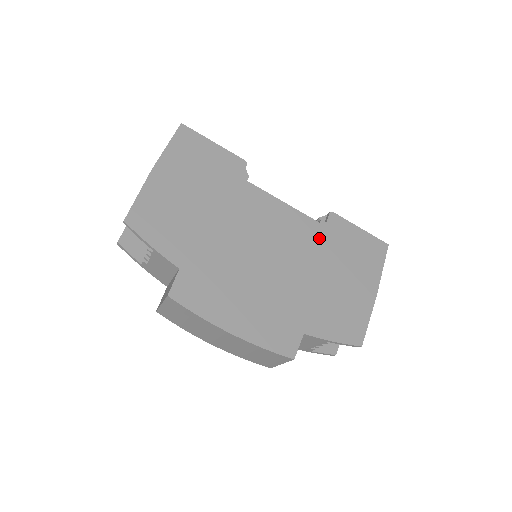
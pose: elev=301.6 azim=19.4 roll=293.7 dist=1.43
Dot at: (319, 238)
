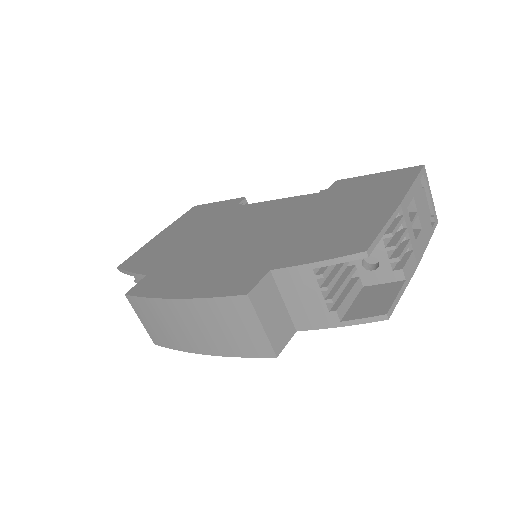
Dot at: (315, 201)
